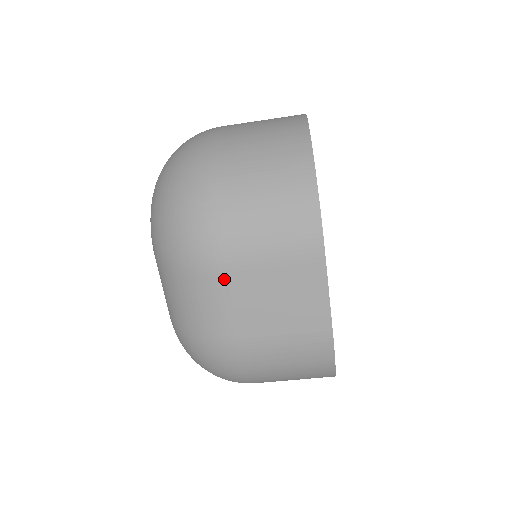
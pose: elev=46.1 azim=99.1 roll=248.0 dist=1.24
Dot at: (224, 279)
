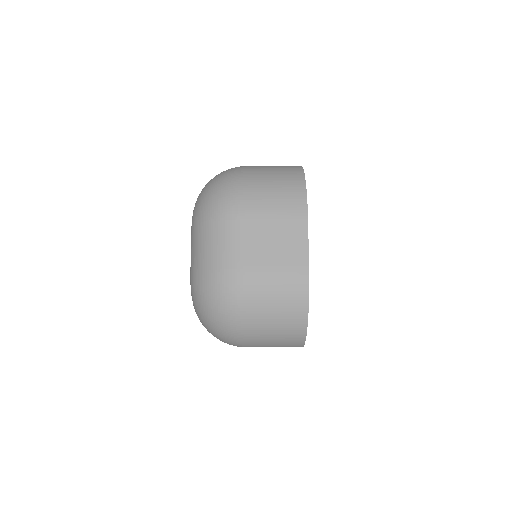
Dot at: (243, 224)
